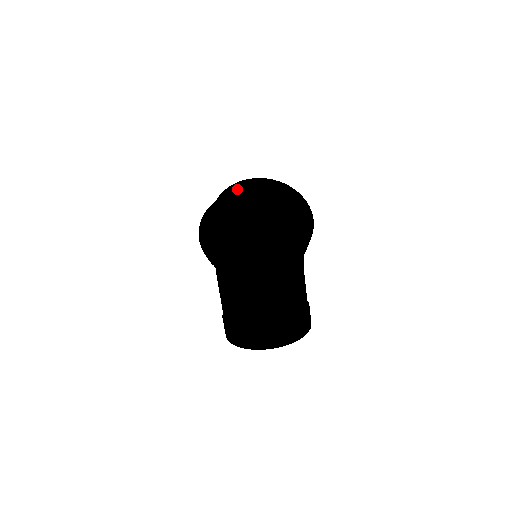
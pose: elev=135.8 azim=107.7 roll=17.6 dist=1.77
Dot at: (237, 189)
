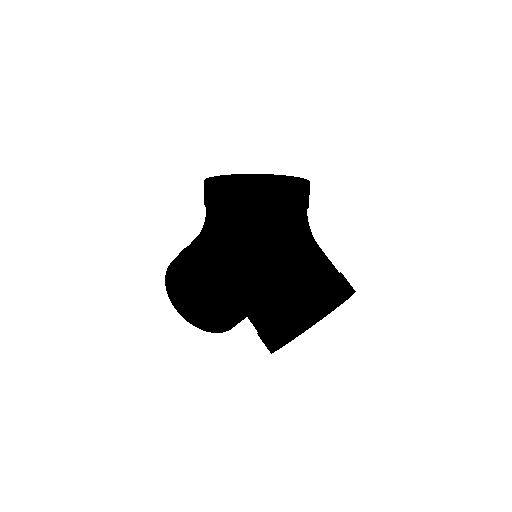
Dot at: occluded
